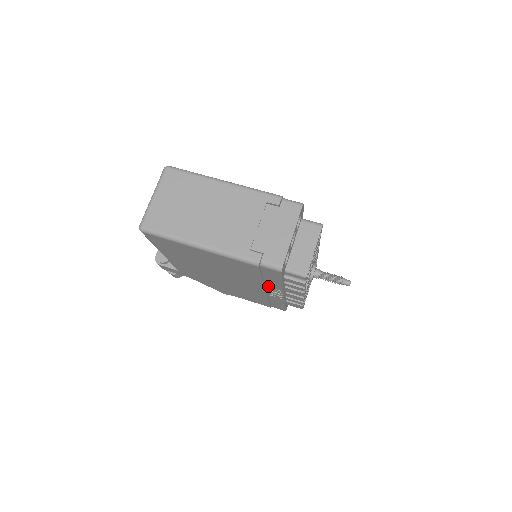
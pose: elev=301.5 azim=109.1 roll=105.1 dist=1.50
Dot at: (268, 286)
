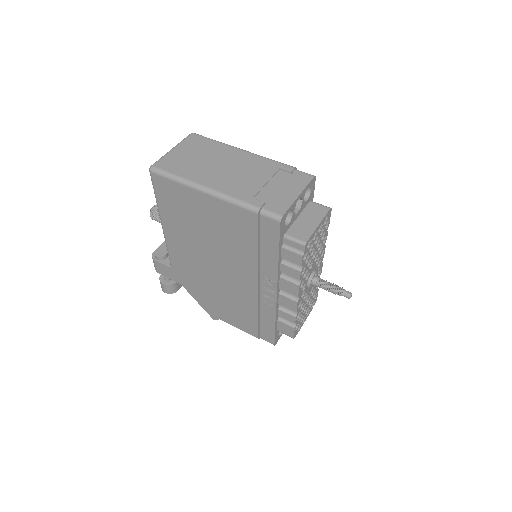
Dot at: (262, 272)
